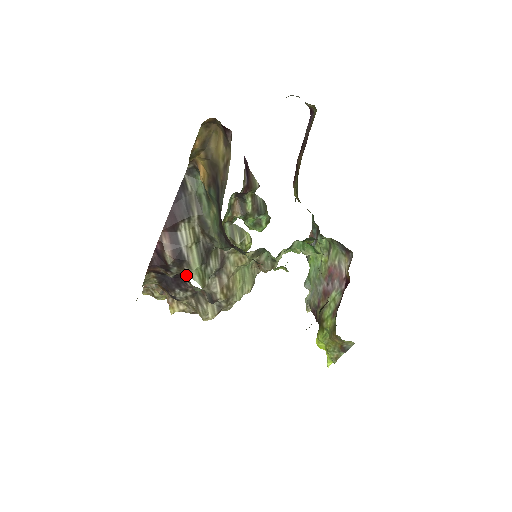
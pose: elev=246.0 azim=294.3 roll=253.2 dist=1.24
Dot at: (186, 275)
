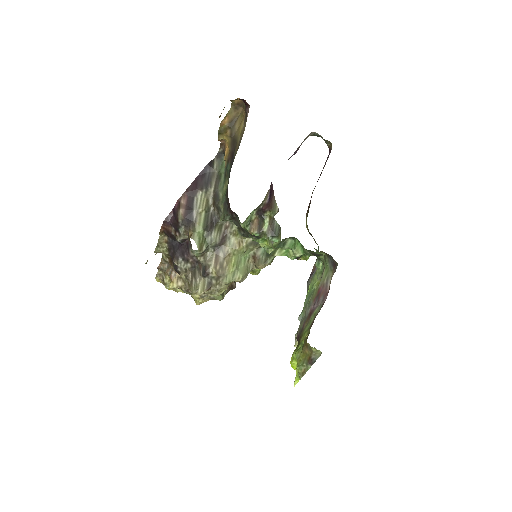
Dot at: (189, 235)
